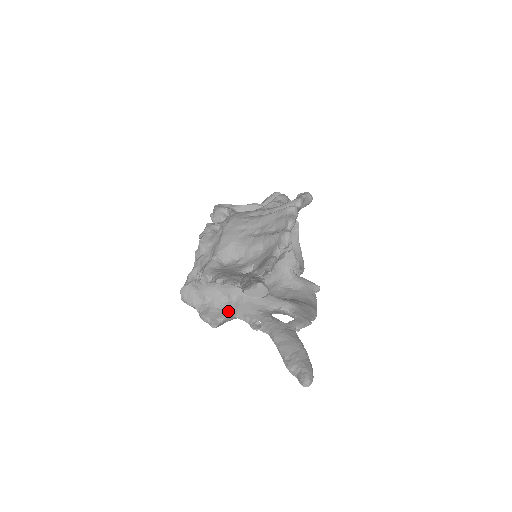
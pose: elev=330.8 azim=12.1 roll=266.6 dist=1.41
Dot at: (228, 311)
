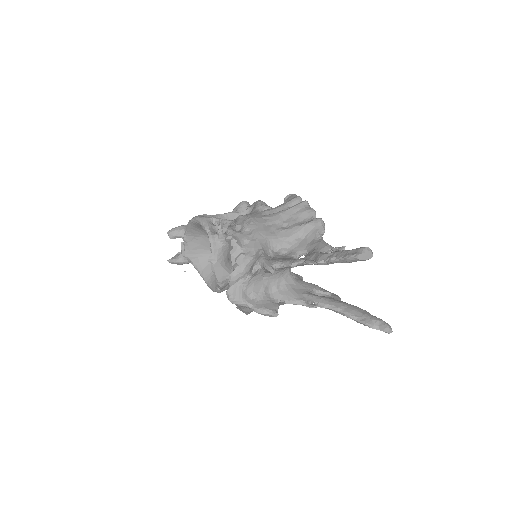
Dot at: (277, 300)
